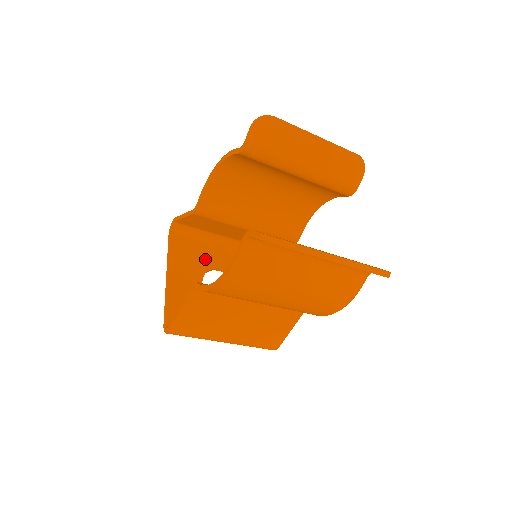
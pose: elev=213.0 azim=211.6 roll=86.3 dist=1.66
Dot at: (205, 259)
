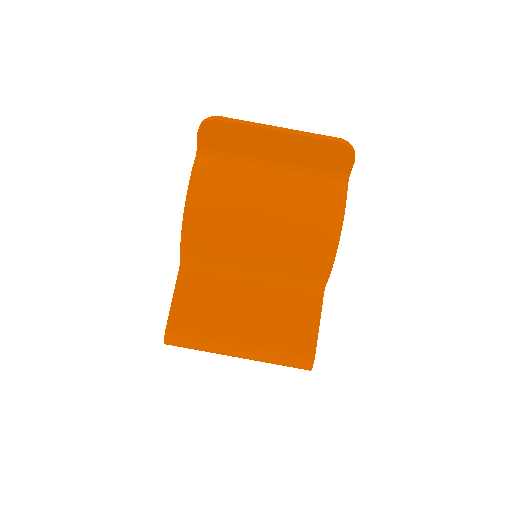
Dot at: occluded
